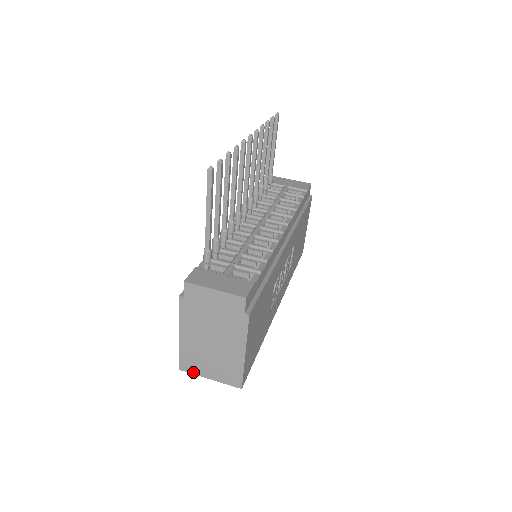
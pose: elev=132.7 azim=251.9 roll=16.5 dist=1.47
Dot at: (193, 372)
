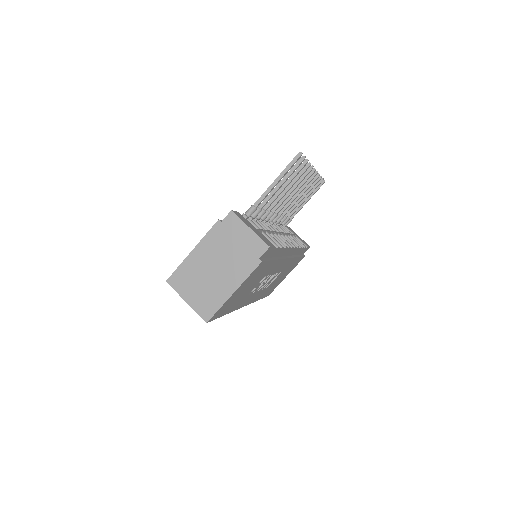
Dot at: (176, 289)
